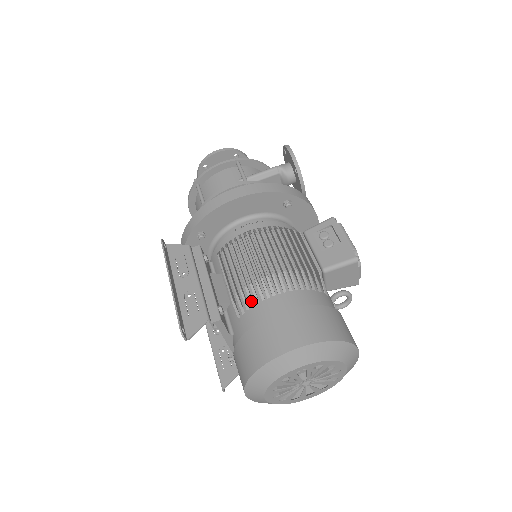
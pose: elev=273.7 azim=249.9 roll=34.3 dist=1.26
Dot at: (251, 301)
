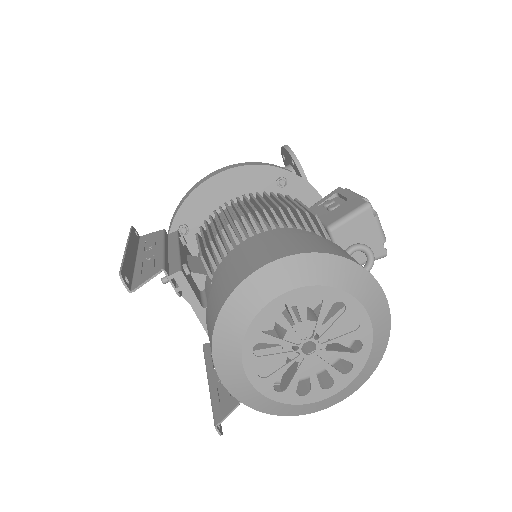
Dot at: (223, 250)
